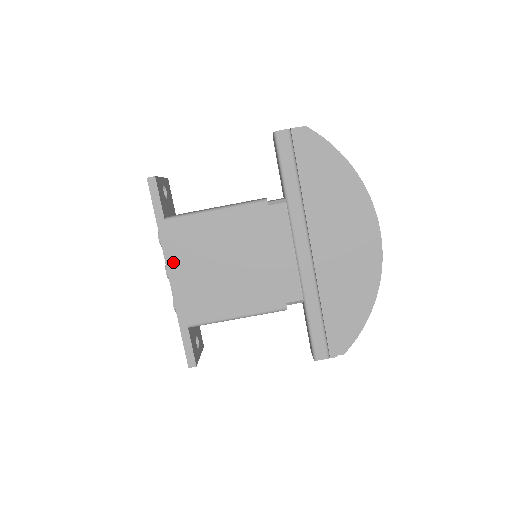
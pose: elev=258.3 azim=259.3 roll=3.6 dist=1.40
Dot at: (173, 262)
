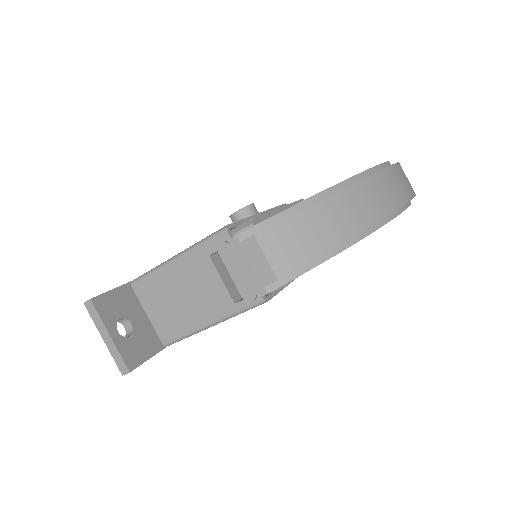
Dot at: occluded
